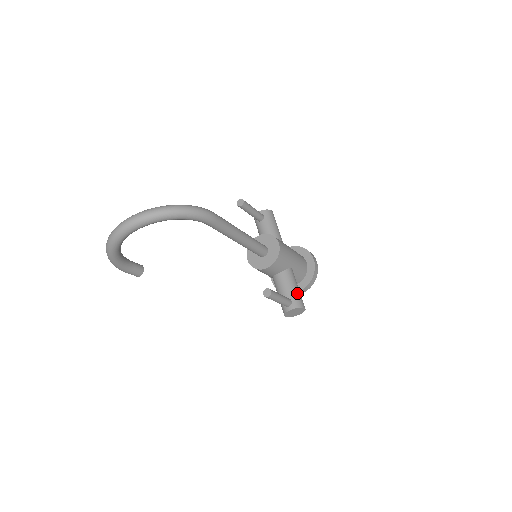
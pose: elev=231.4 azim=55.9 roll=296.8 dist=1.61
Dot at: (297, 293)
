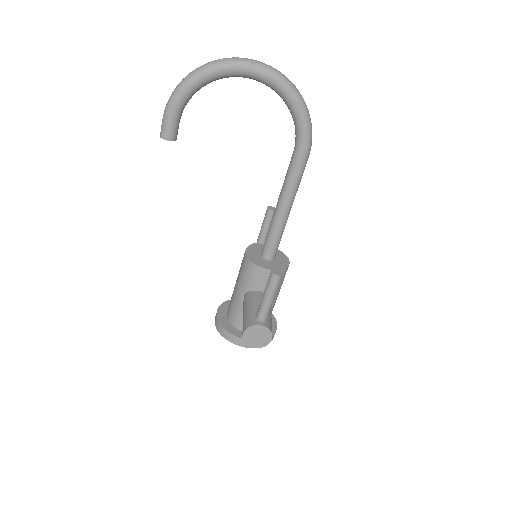
Dot at: occluded
